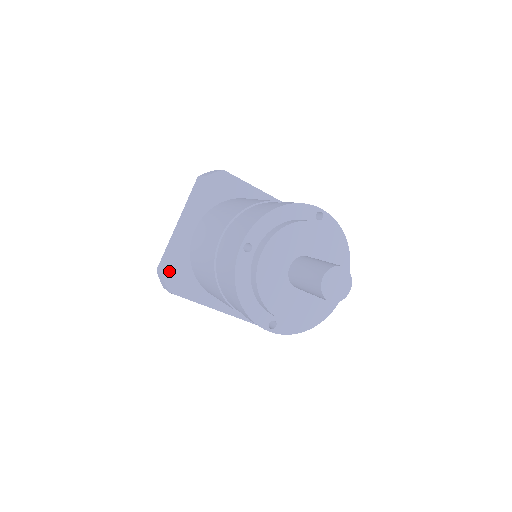
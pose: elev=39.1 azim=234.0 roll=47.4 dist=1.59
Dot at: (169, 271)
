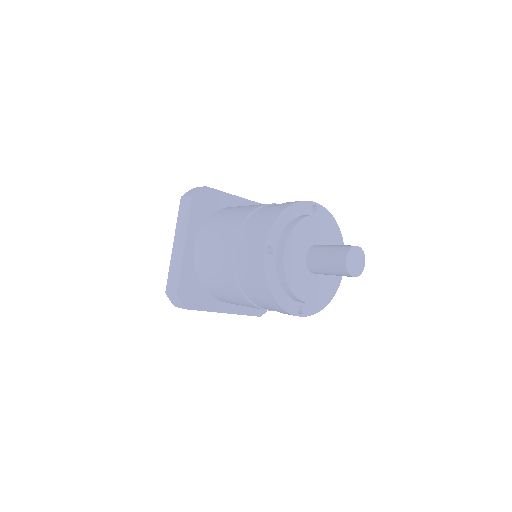
Dot at: (181, 290)
